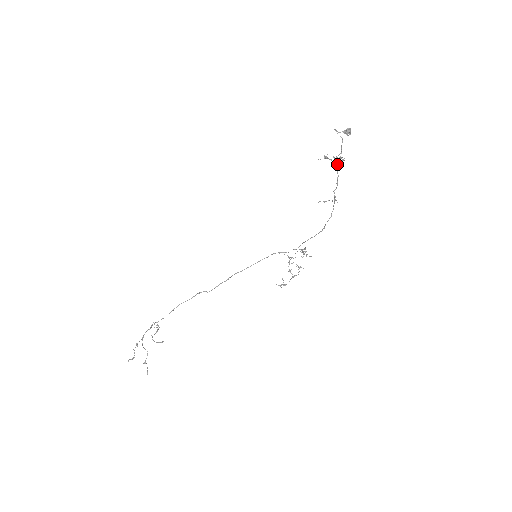
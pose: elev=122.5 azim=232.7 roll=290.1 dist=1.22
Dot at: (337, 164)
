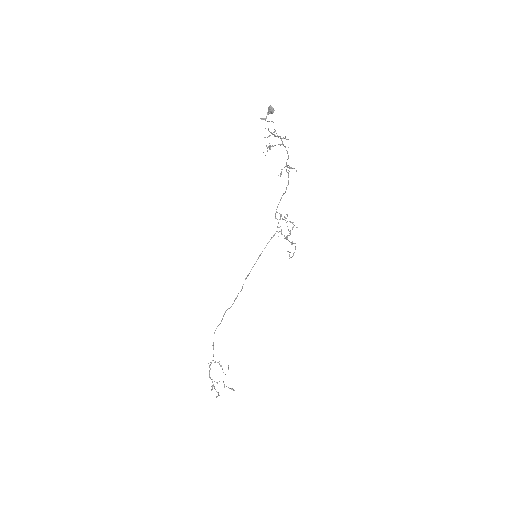
Dot at: occluded
